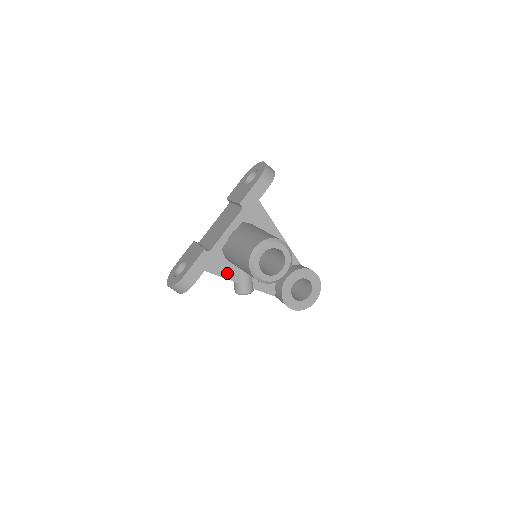
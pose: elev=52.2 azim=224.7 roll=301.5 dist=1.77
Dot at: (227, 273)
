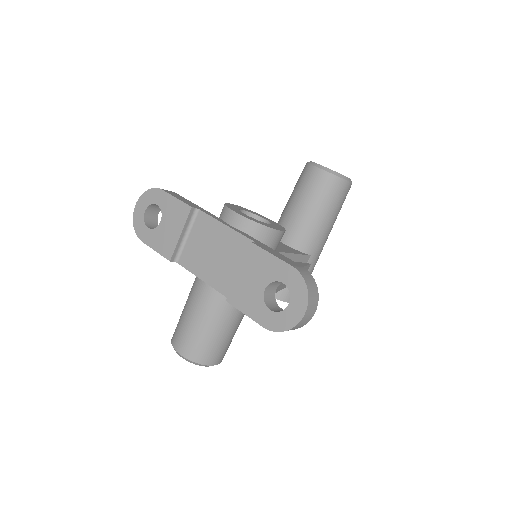
Dot at: occluded
